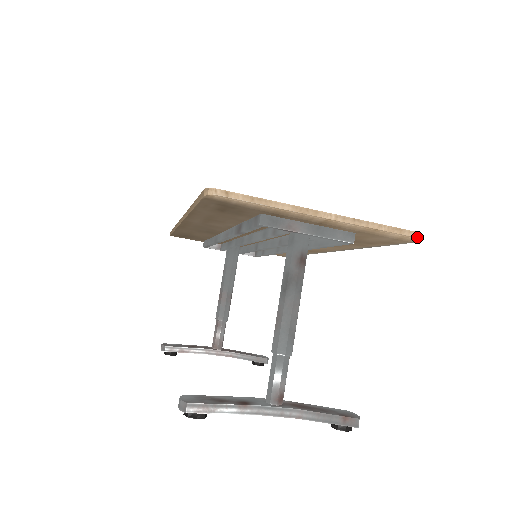
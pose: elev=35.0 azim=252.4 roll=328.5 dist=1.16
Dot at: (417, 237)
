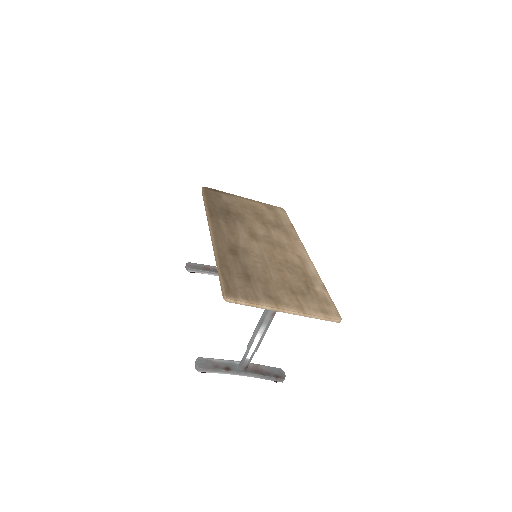
Dot at: (338, 322)
